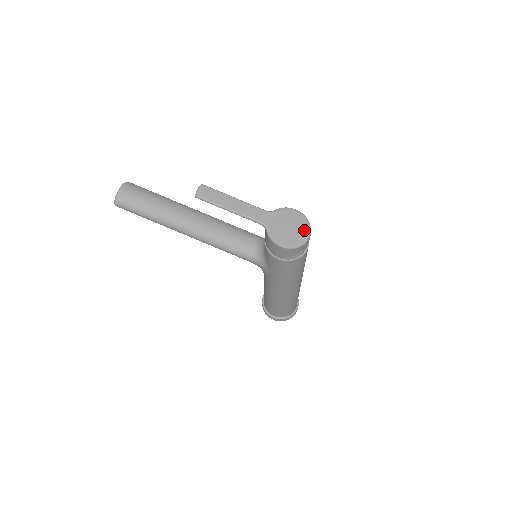
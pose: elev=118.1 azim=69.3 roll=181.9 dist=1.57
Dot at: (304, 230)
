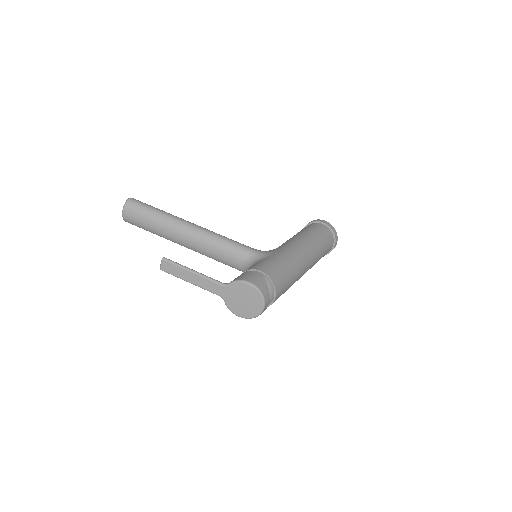
Dot at: (257, 304)
